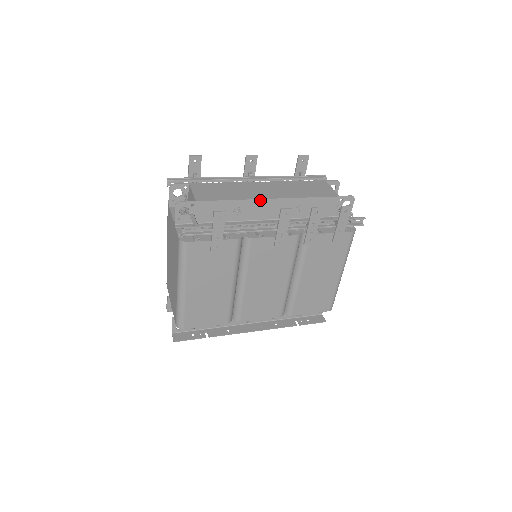
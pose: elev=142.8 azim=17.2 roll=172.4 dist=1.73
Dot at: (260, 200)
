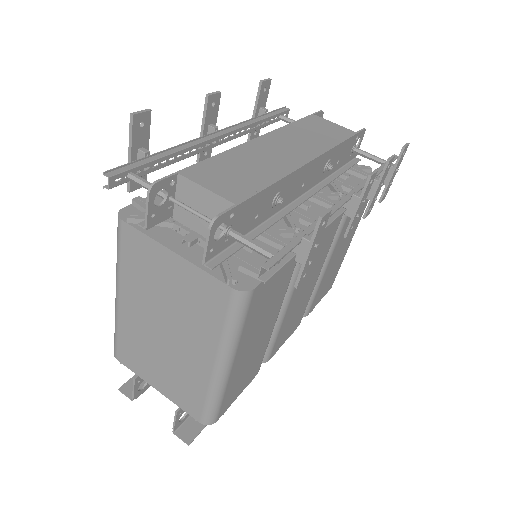
Dot at: (300, 169)
